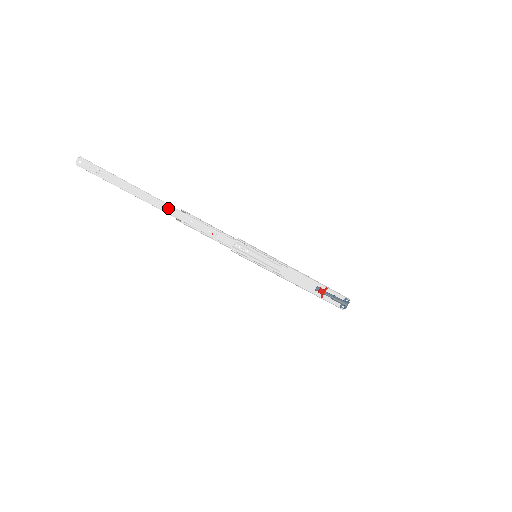
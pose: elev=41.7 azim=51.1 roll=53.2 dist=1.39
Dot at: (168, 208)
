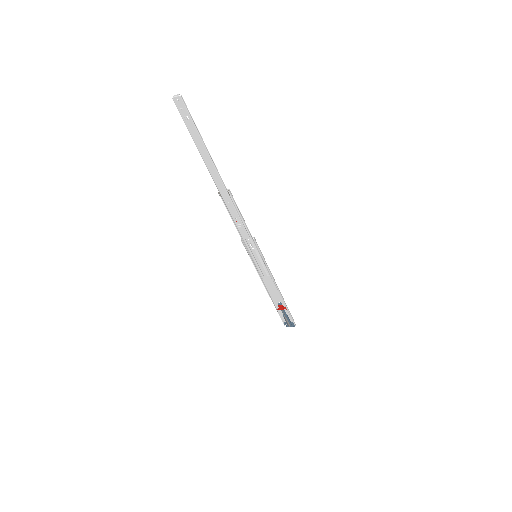
Dot at: (219, 182)
